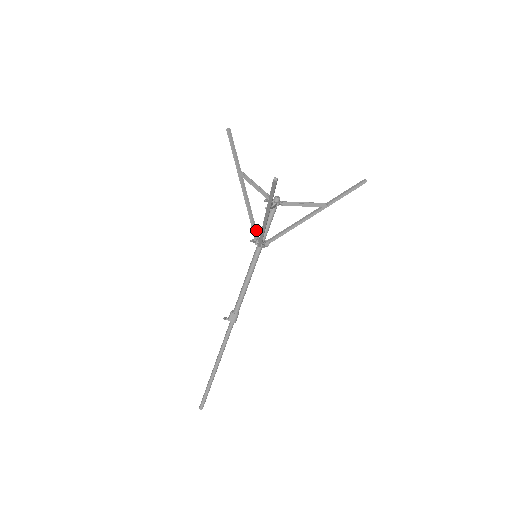
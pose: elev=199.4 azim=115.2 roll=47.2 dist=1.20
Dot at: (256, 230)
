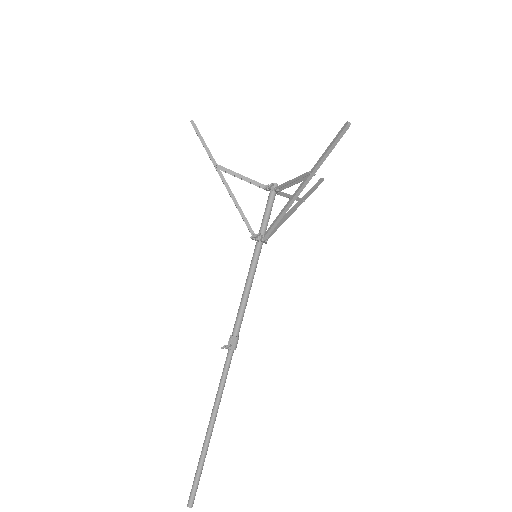
Dot at: (250, 226)
